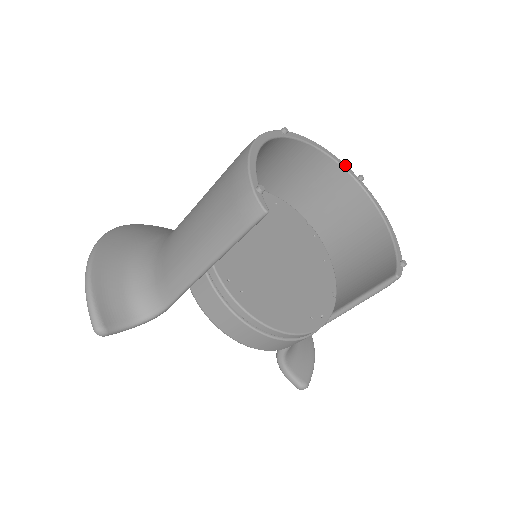
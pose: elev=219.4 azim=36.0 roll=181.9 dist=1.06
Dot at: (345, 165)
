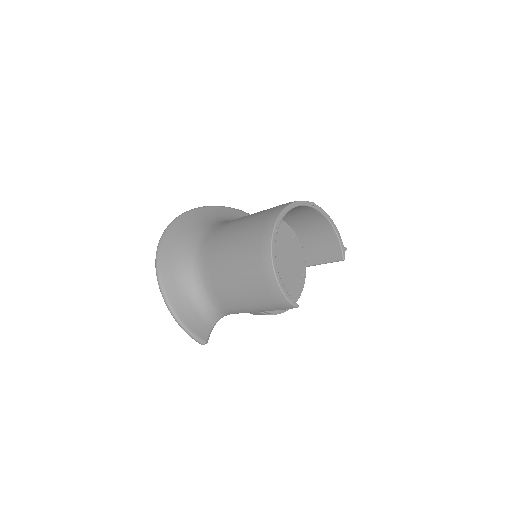
Dot at: (303, 202)
